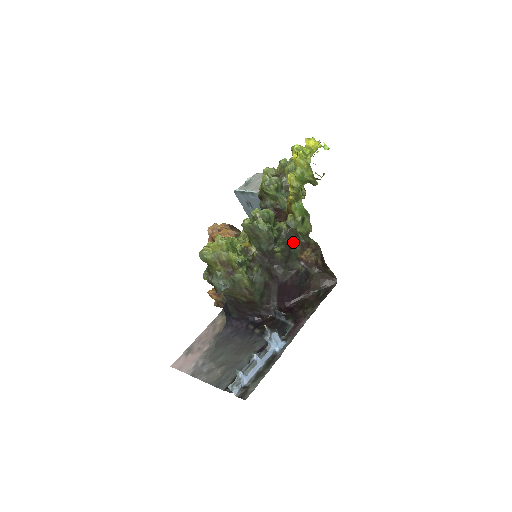
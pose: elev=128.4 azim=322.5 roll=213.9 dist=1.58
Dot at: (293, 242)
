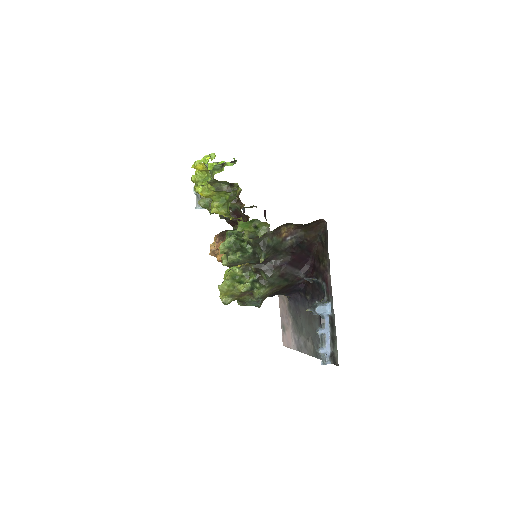
Dot at: (266, 241)
